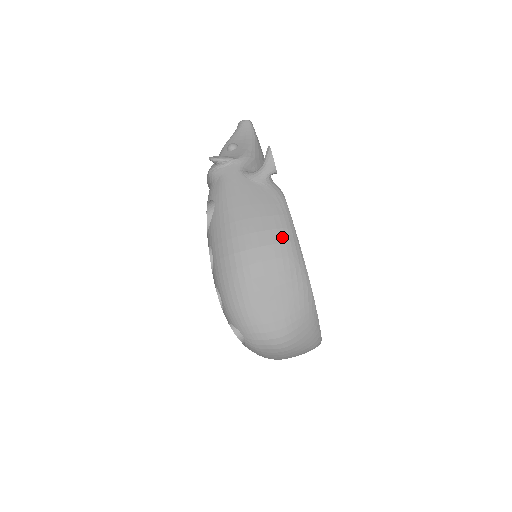
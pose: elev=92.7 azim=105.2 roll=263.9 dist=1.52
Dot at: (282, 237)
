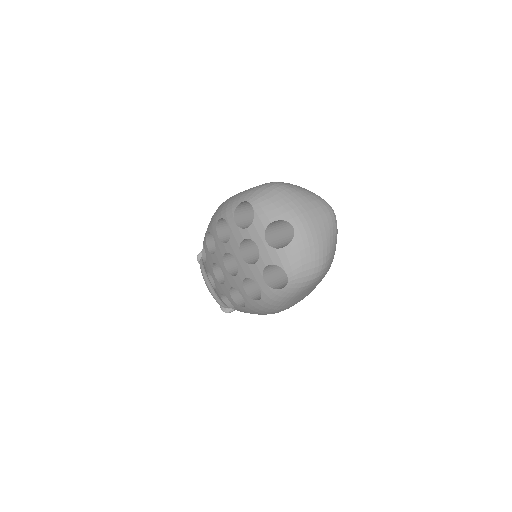
Dot at: occluded
